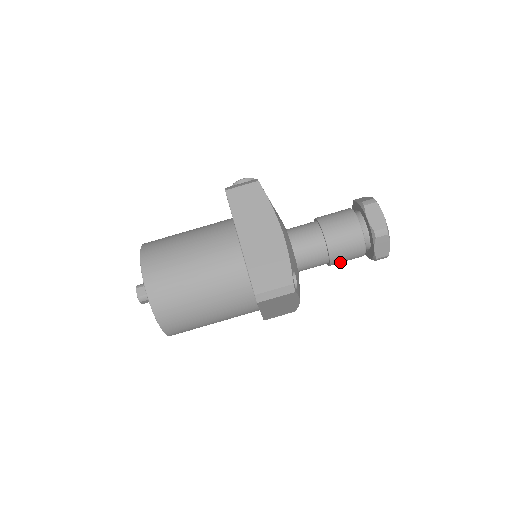
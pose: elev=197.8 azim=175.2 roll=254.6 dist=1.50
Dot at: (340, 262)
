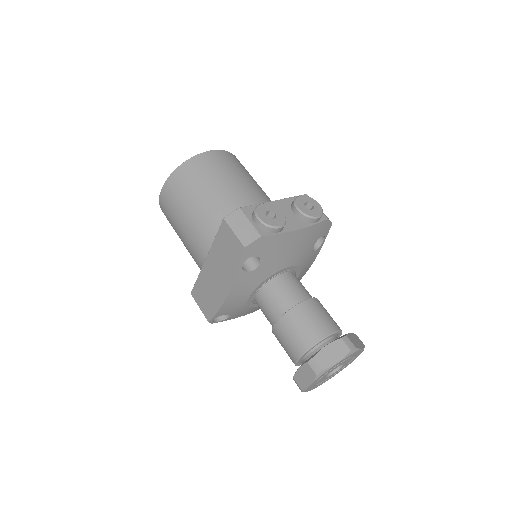
Dot at: occluded
